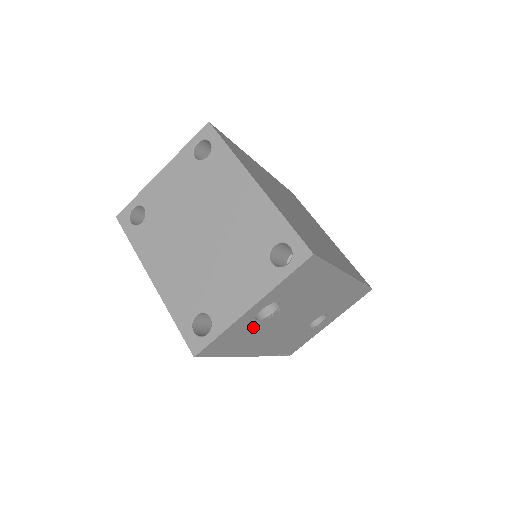
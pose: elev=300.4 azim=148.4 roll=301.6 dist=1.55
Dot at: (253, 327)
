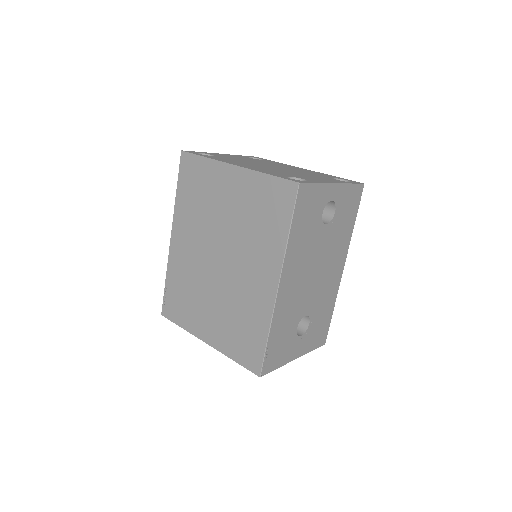
Dot at: (316, 220)
